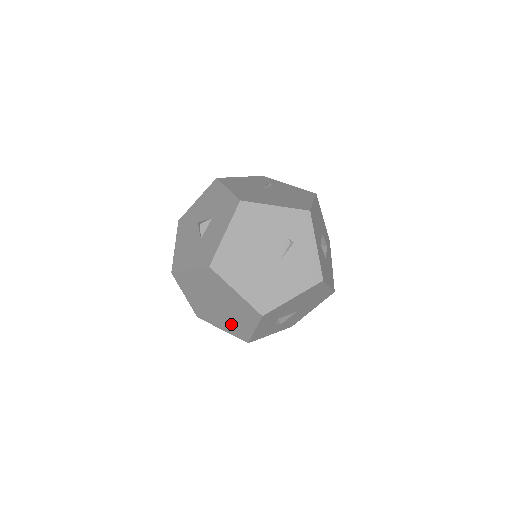
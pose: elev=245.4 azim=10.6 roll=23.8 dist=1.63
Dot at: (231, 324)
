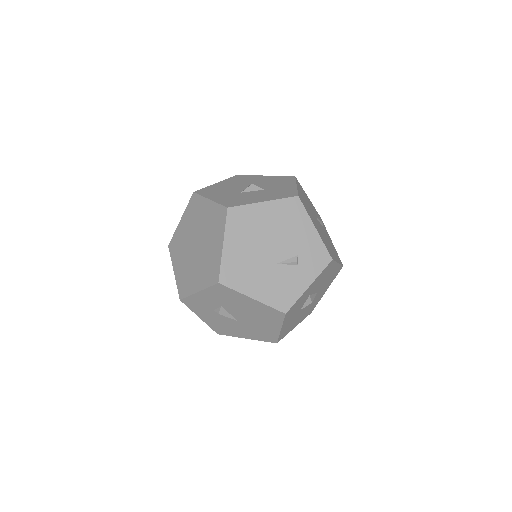
Dot at: (187, 272)
